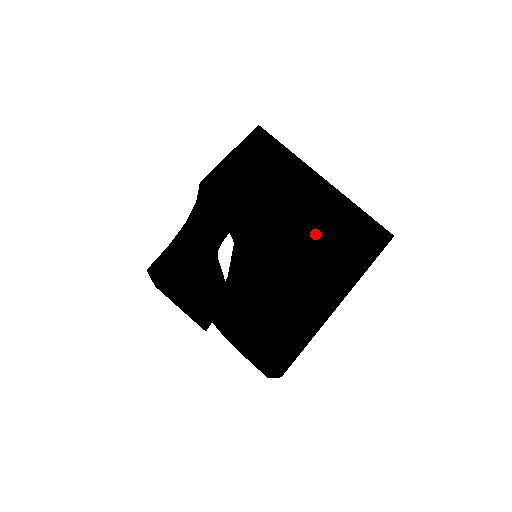
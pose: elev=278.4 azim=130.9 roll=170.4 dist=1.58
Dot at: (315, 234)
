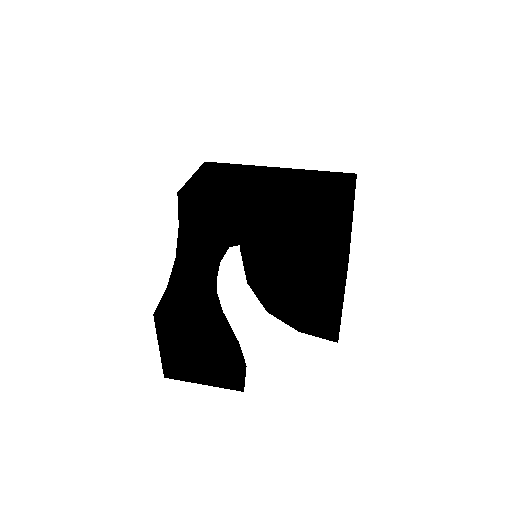
Dot at: (296, 188)
